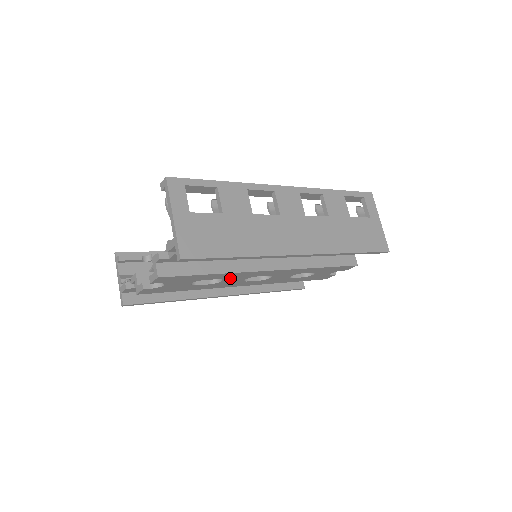
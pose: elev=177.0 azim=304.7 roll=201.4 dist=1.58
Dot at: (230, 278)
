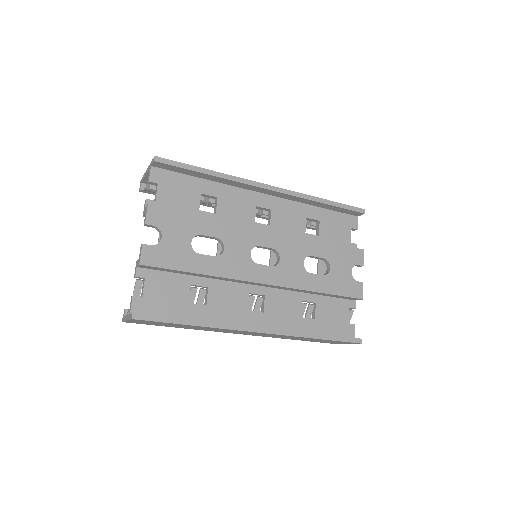
Dot at: (230, 241)
